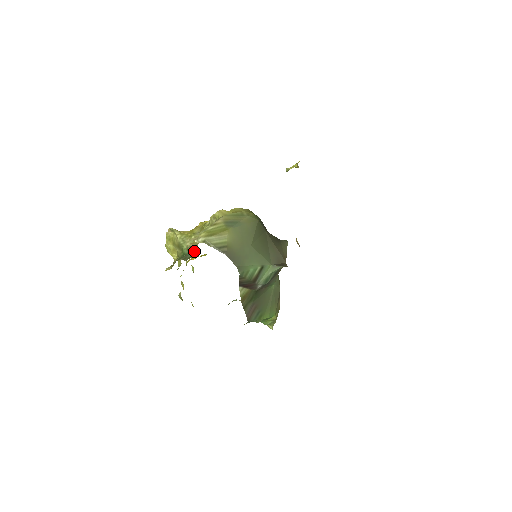
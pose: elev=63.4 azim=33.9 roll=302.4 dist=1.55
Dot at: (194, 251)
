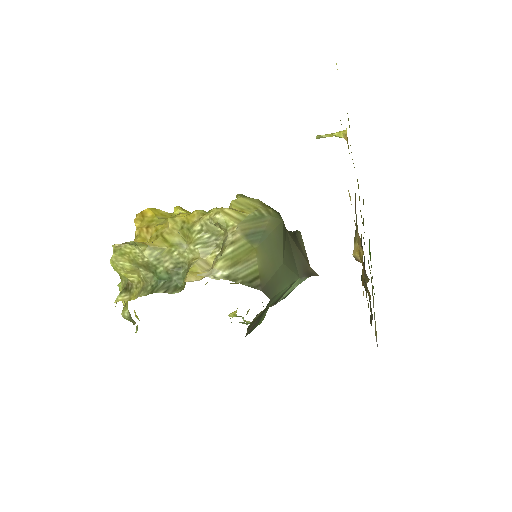
Dot at: (183, 276)
